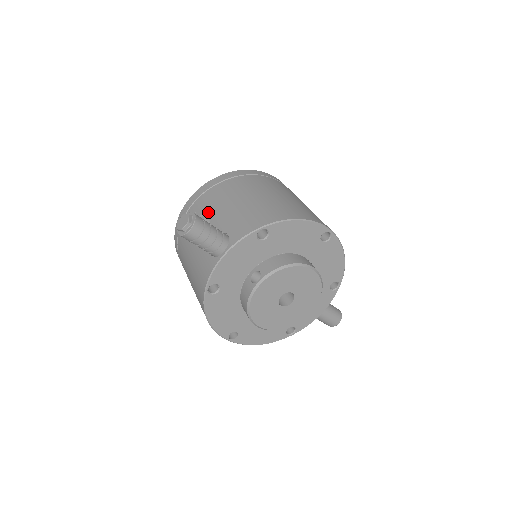
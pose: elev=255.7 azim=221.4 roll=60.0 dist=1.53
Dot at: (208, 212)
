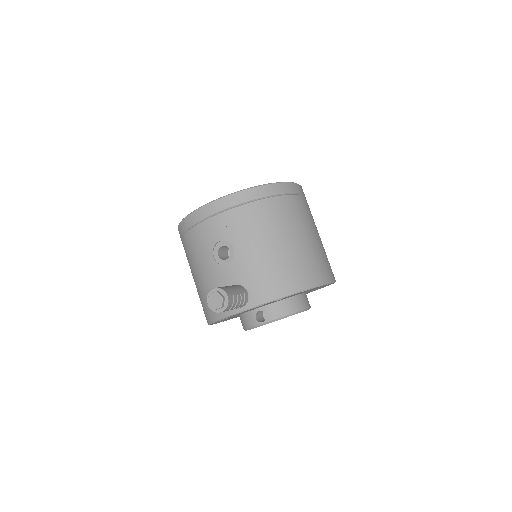
Dot at: (227, 243)
